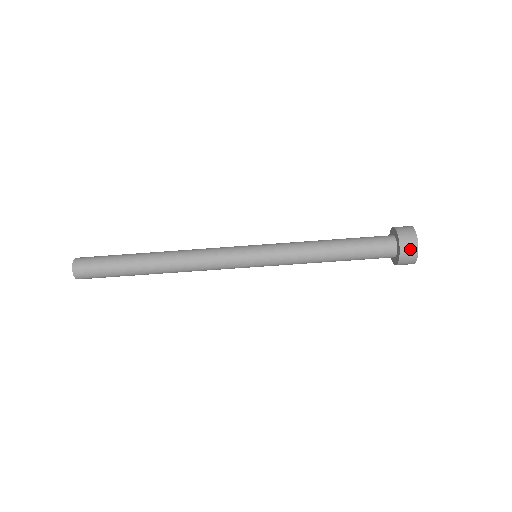
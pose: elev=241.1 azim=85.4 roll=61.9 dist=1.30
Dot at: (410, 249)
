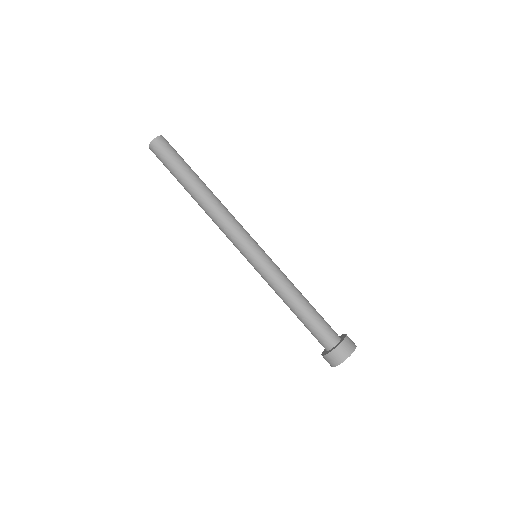
Dot at: (345, 351)
